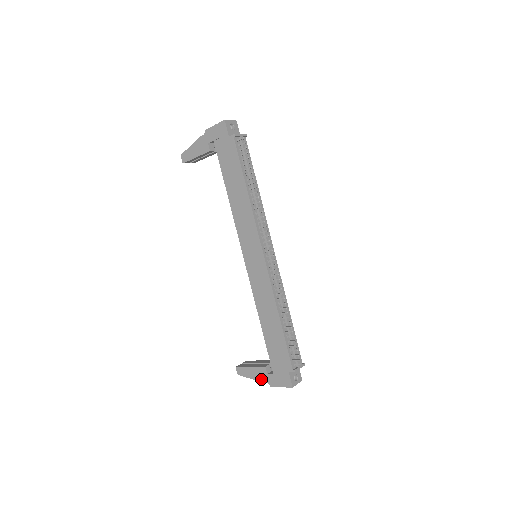
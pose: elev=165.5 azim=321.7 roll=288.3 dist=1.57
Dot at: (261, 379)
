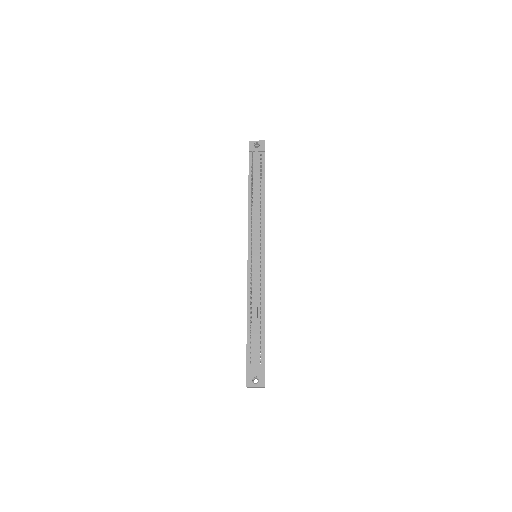
Dot at: occluded
